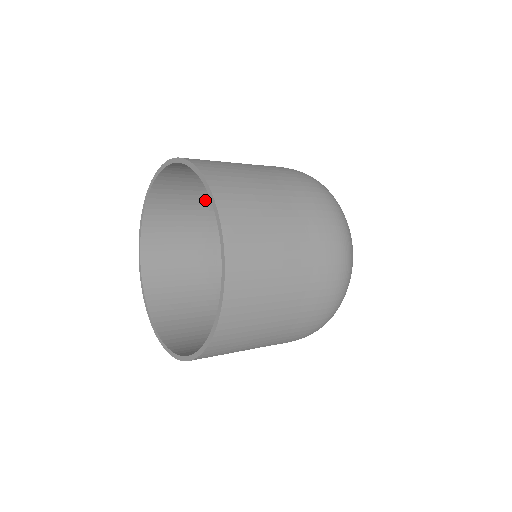
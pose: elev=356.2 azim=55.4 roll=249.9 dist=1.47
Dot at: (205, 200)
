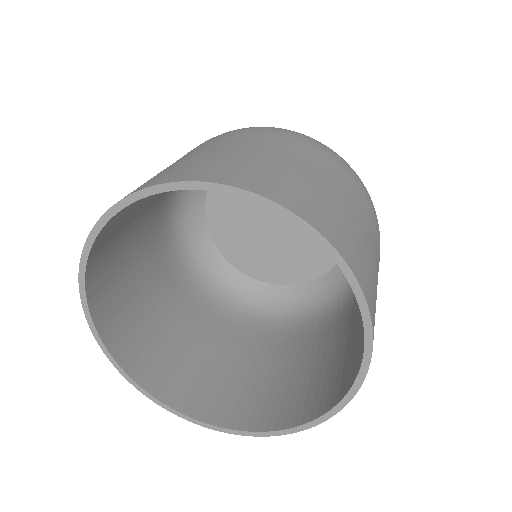
Dot at: occluded
